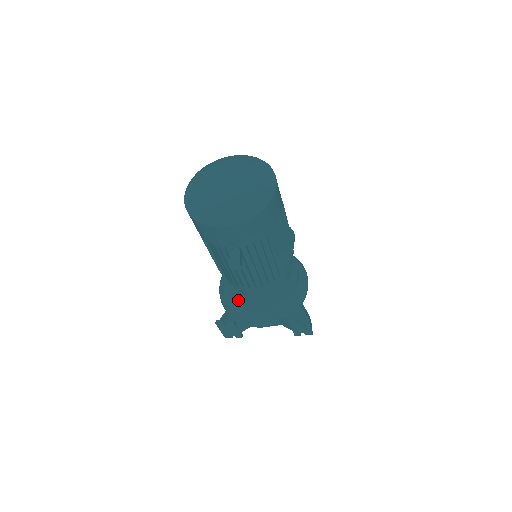
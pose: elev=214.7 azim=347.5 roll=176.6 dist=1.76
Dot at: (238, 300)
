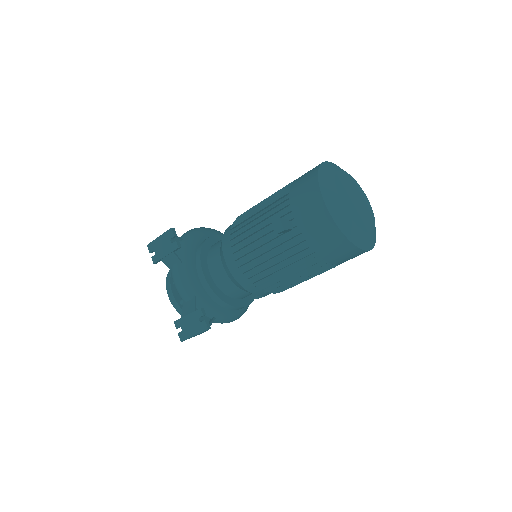
Dot at: (200, 248)
